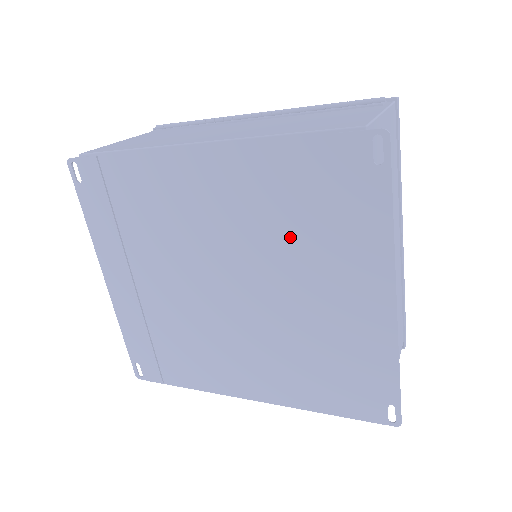
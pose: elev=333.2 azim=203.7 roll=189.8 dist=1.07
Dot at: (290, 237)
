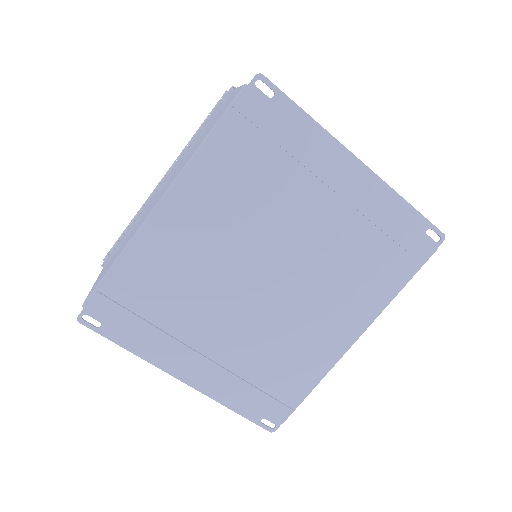
Dot at: (269, 196)
